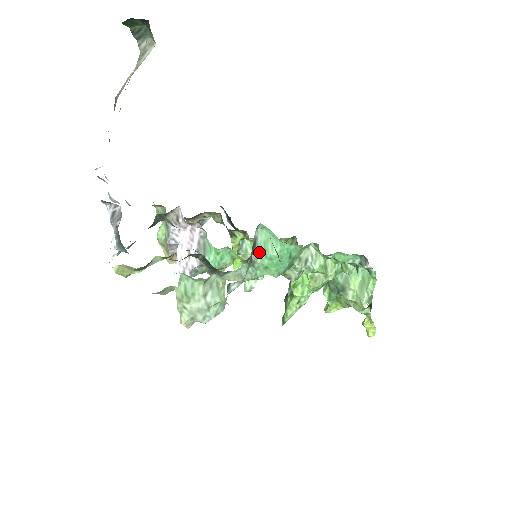
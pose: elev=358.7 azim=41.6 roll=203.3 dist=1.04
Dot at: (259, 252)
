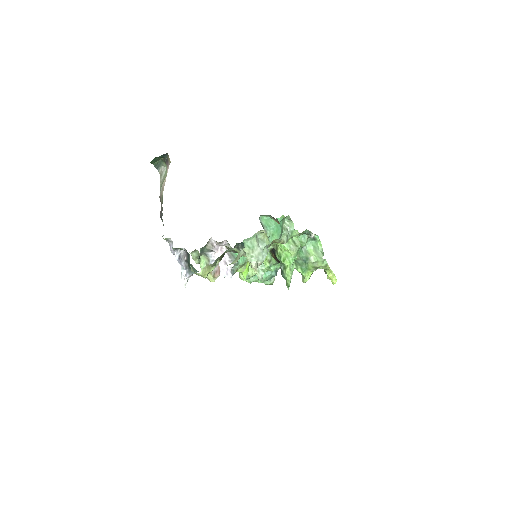
Dot at: (266, 228)
